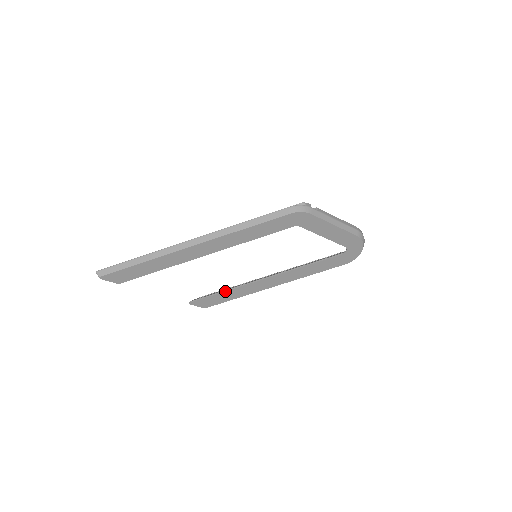
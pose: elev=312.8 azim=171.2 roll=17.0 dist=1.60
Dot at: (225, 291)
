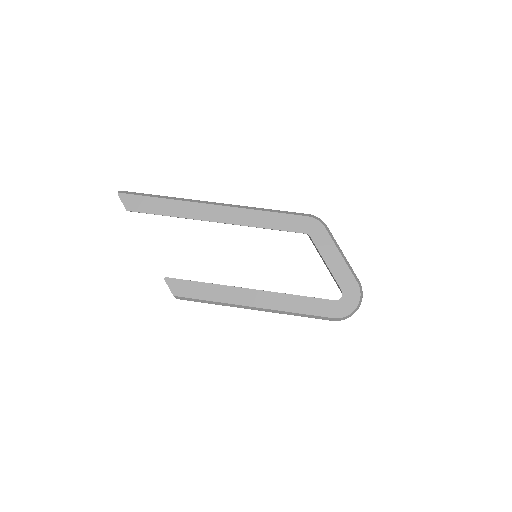
Dot at: occluded
